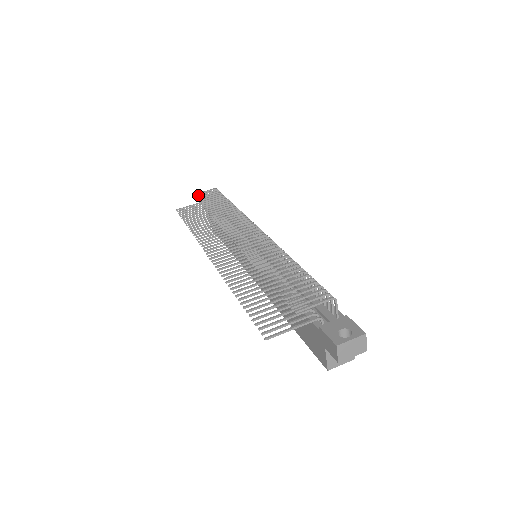
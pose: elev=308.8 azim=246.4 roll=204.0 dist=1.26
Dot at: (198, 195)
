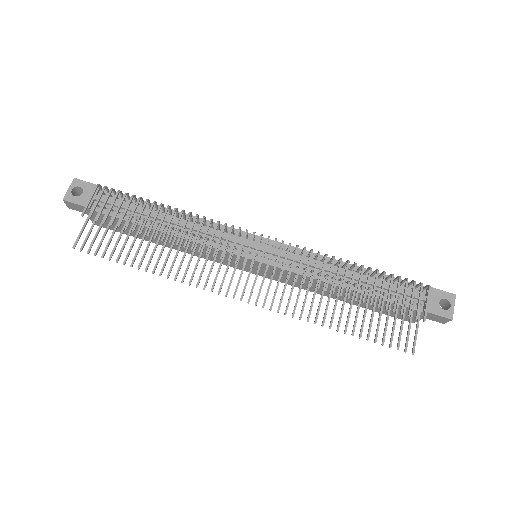
Dot at: (92, 213)
